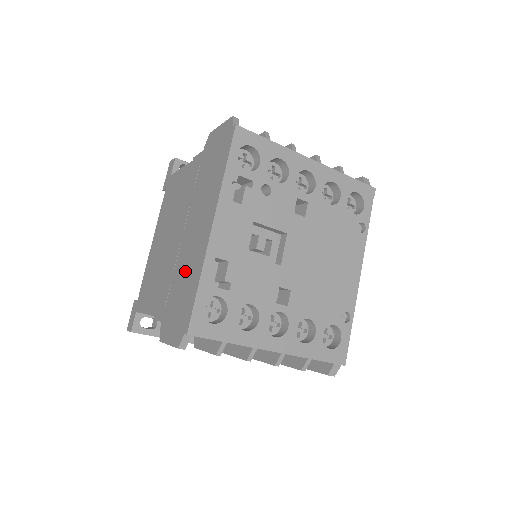
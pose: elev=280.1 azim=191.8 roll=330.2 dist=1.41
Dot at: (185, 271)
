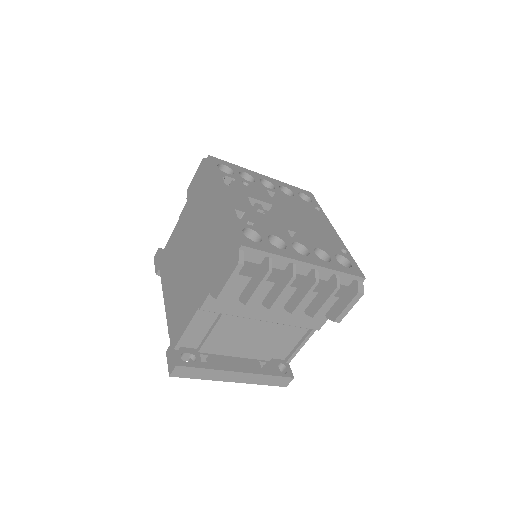
Dot at: (214, 241)
